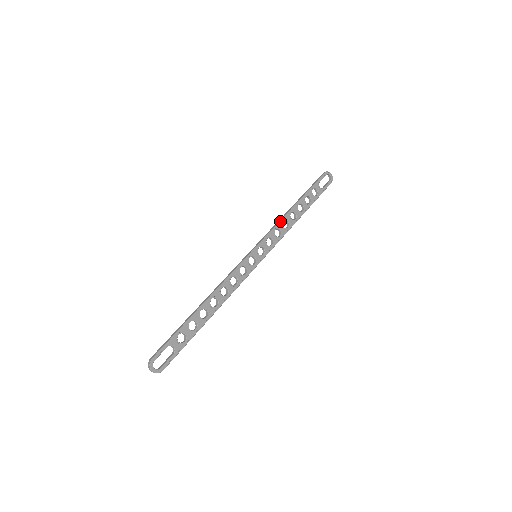
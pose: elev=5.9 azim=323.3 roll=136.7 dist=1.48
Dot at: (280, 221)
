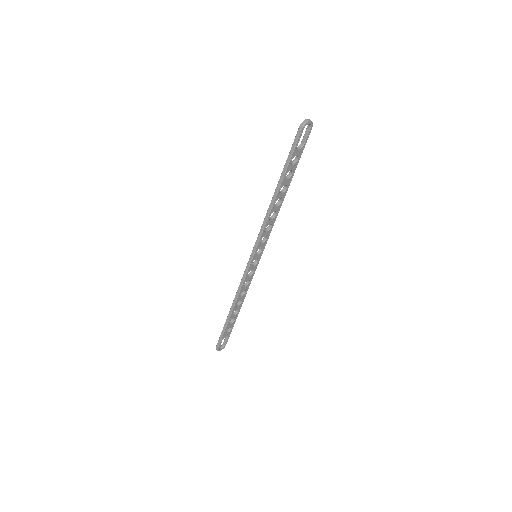
Dot at: (267, 220)
